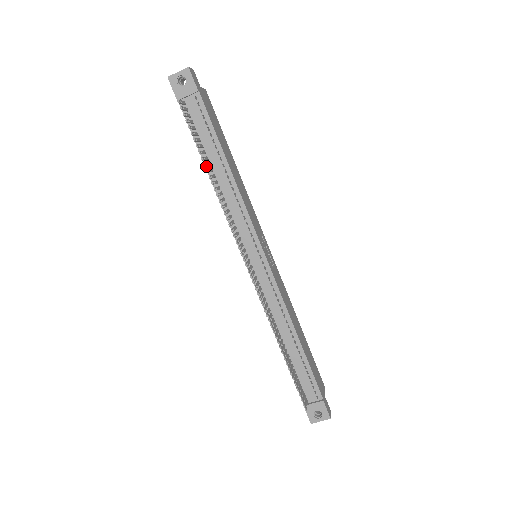
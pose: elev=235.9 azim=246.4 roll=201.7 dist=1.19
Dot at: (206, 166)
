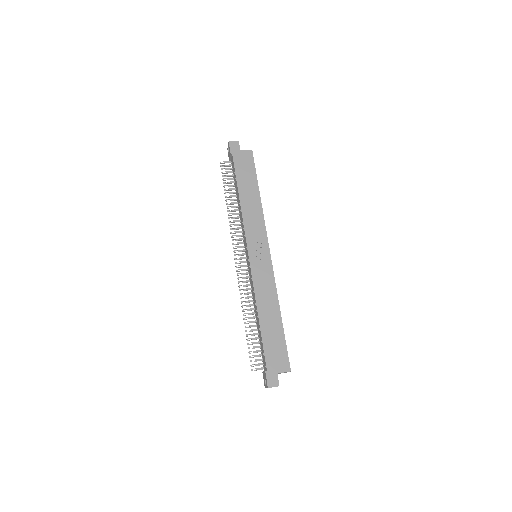
Dot at: occluded
